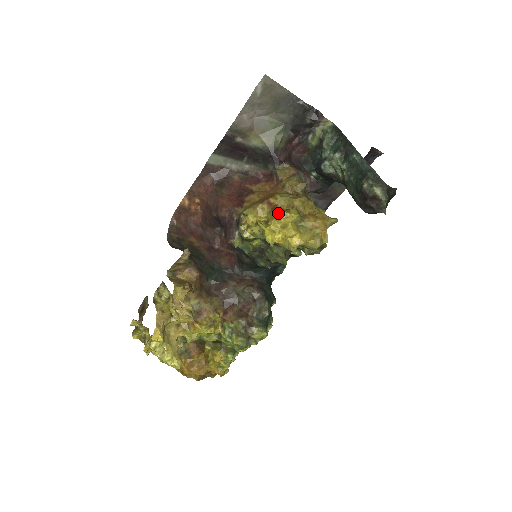
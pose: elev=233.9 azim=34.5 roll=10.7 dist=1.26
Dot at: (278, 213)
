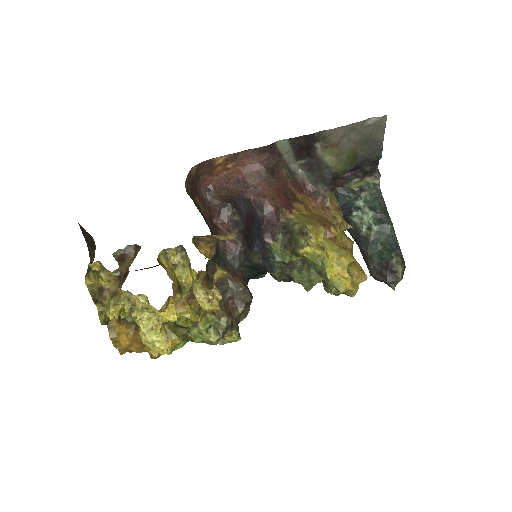
Dot at: (345, 251)
